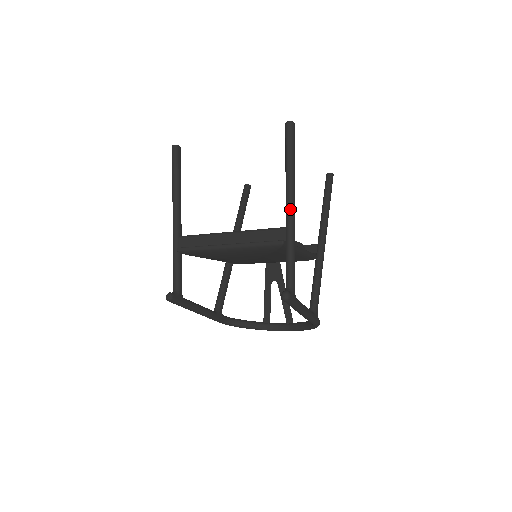
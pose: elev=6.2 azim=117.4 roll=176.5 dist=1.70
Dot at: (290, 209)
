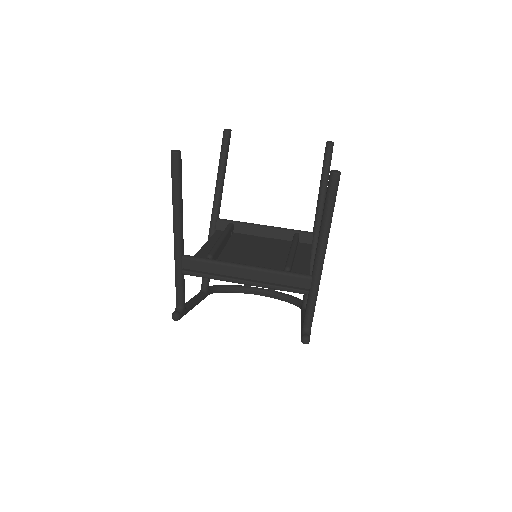
Dot at: (321, 264)
